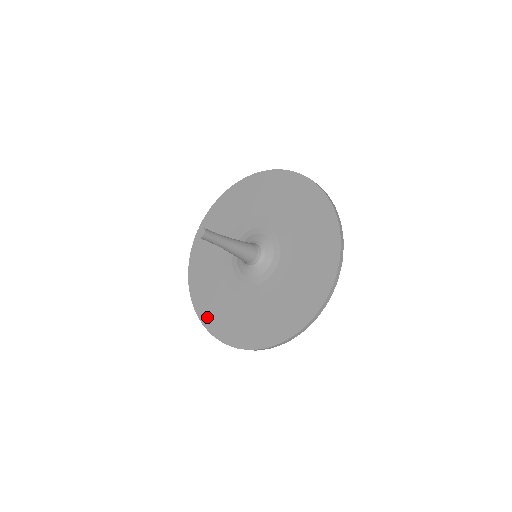
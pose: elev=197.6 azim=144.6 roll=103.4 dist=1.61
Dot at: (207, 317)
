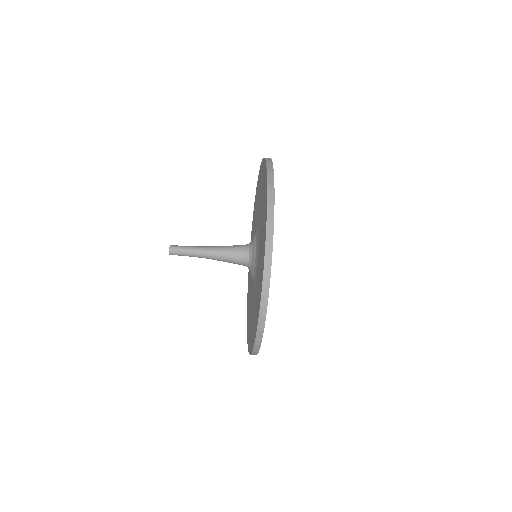
Dot at: (247, 301)
